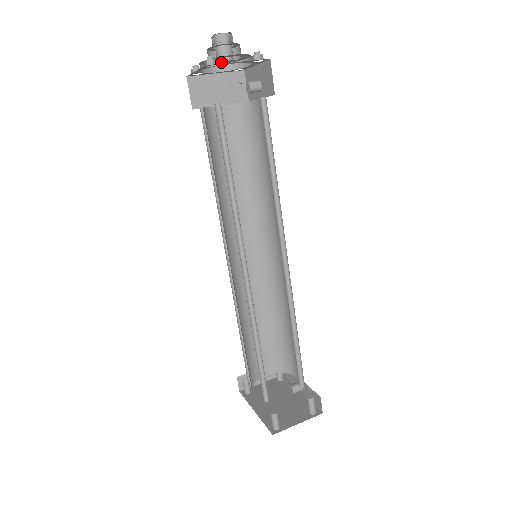
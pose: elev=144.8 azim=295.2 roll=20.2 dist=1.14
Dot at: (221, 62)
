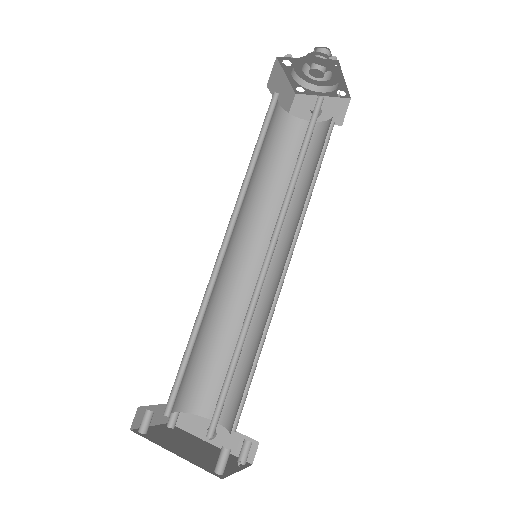
Dot at: (315, 70)
